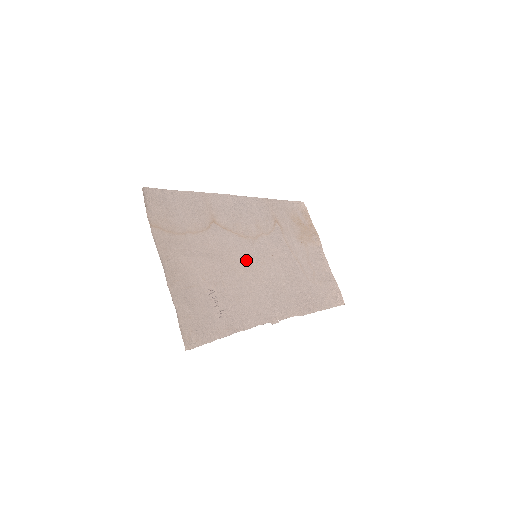
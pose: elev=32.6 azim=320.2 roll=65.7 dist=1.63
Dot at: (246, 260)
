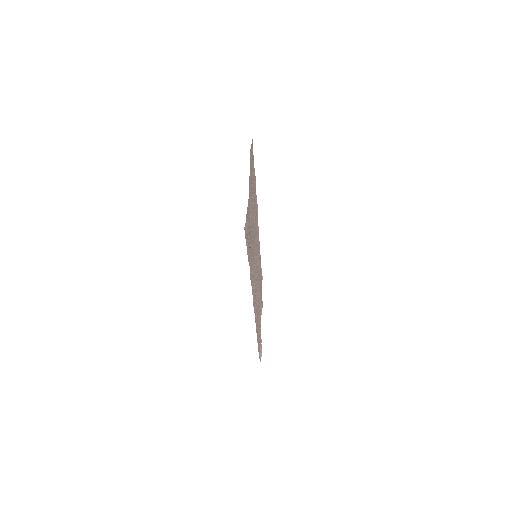
Dot at: occluded
